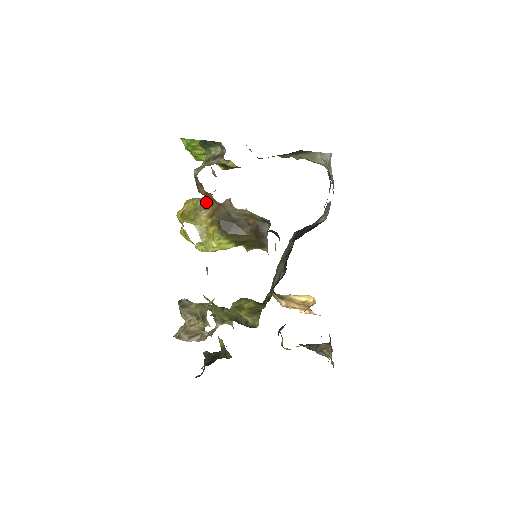
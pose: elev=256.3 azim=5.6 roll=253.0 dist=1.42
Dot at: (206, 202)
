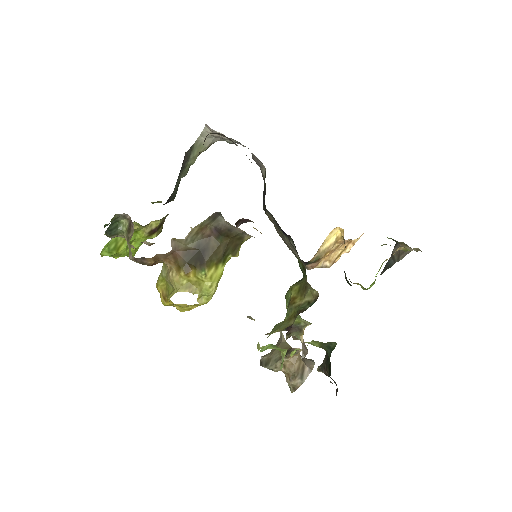
Dot at: (166, 267)
